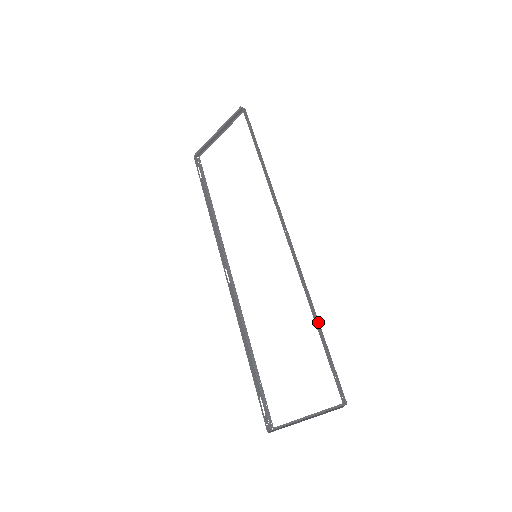
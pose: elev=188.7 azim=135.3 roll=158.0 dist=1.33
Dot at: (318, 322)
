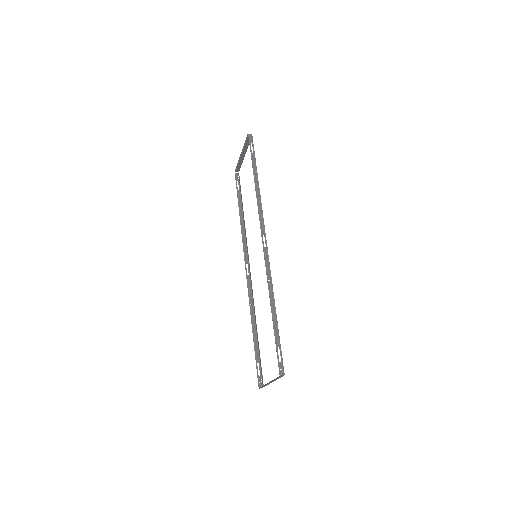
Dot at: (275, 312)
